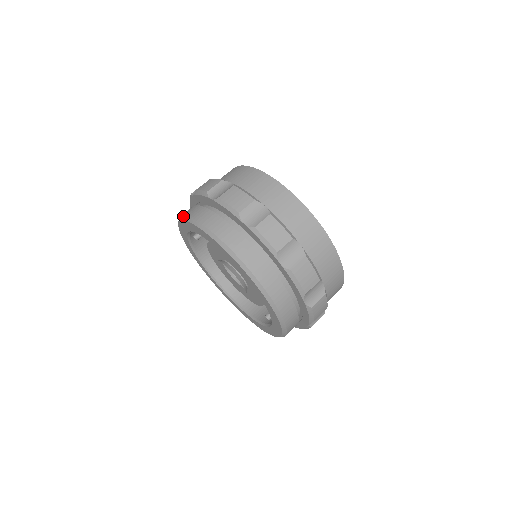
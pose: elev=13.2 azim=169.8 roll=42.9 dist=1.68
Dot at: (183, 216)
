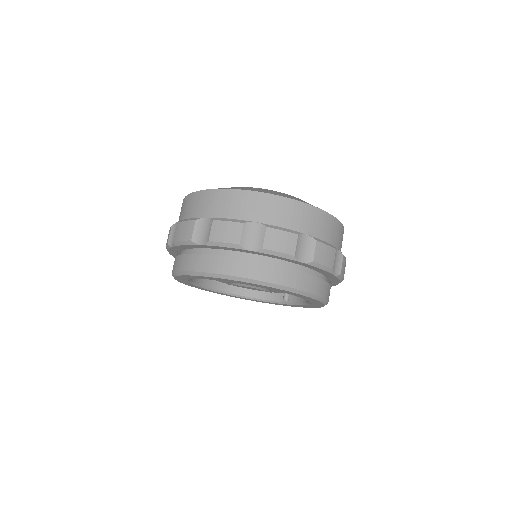
Dot at: (213, 274)
